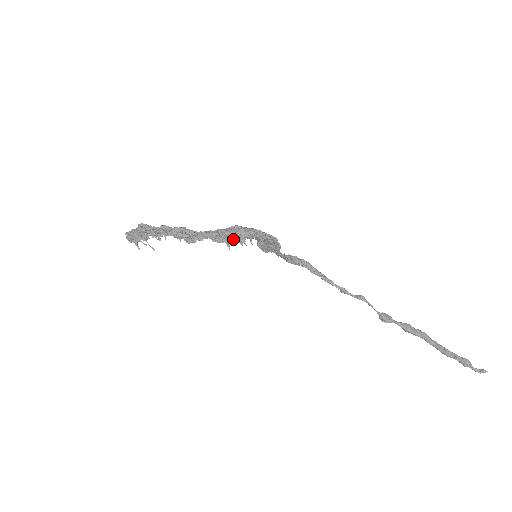
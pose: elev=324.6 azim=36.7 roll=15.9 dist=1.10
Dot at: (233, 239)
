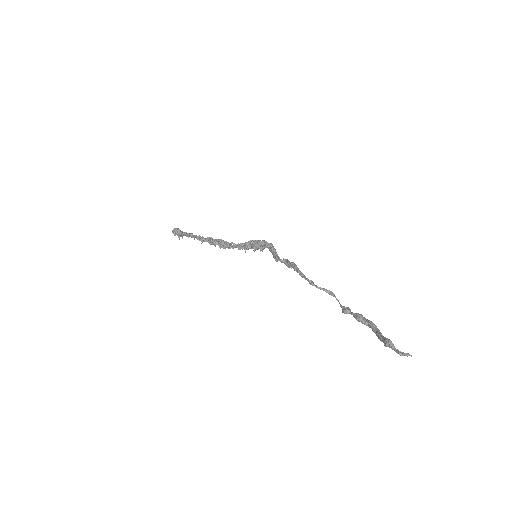
Dot at: (245, 245)
